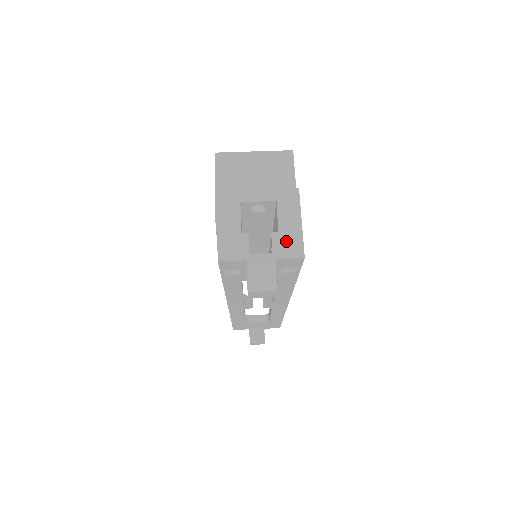
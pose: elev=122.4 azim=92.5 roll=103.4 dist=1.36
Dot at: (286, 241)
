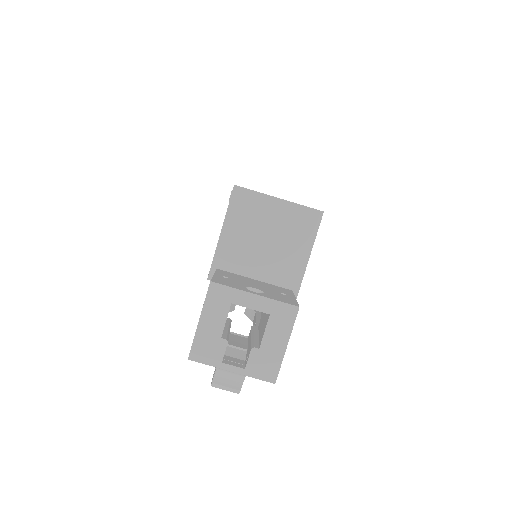
Dot at: (263, 361)
